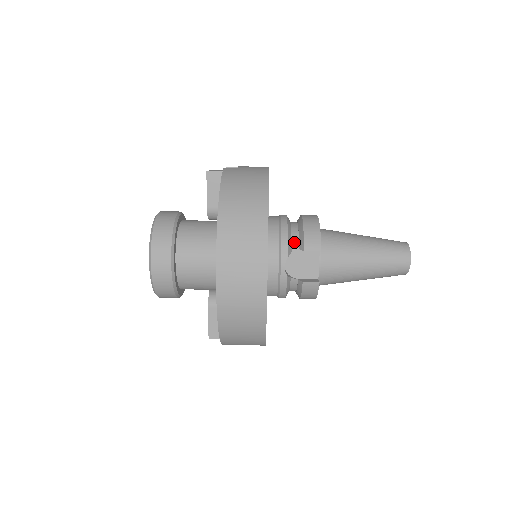
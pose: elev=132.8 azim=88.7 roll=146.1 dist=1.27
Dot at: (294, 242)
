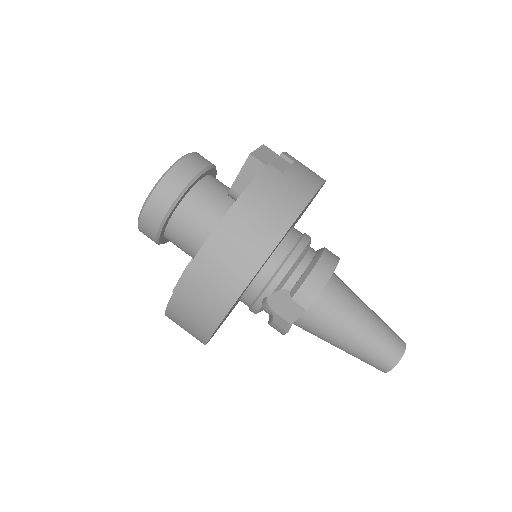
Dot at: (291, 281)
